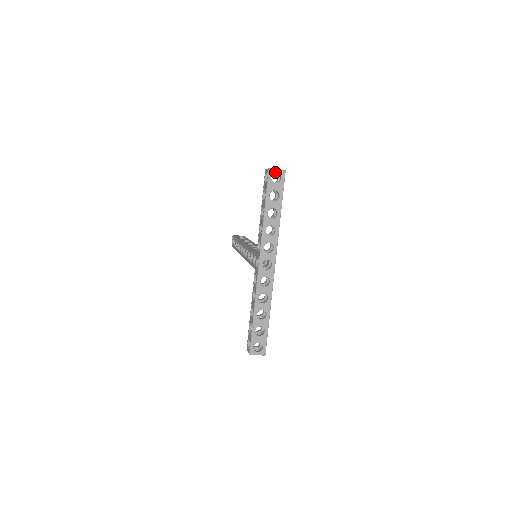
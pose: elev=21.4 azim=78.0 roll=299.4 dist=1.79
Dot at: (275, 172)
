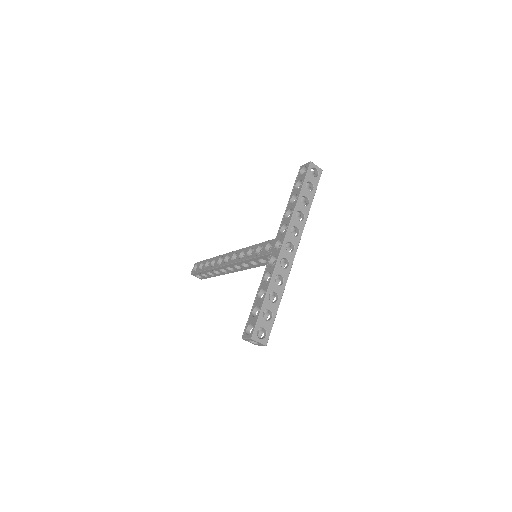
Dot at: (315, 167)
